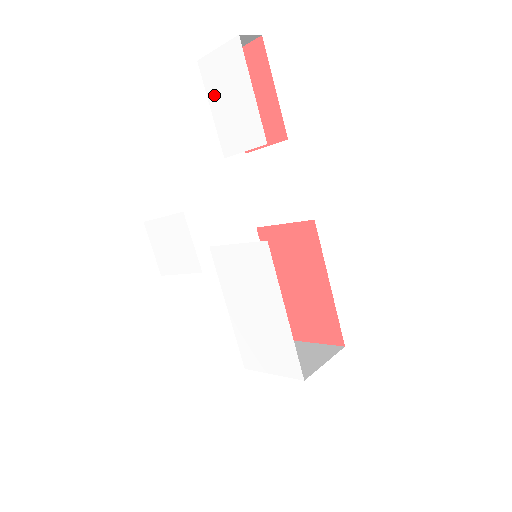
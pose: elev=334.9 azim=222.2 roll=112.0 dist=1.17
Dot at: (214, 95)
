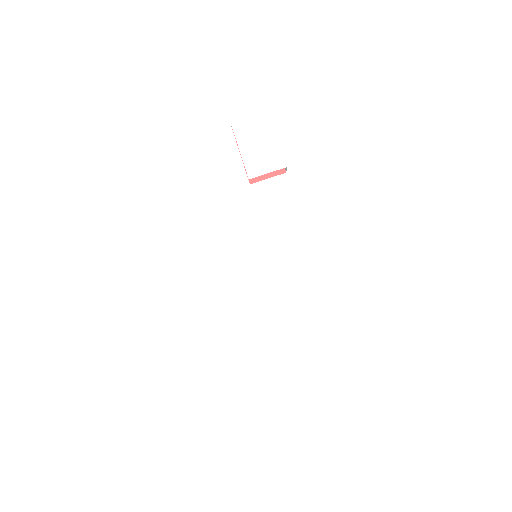
Dot at: (243, 141)
